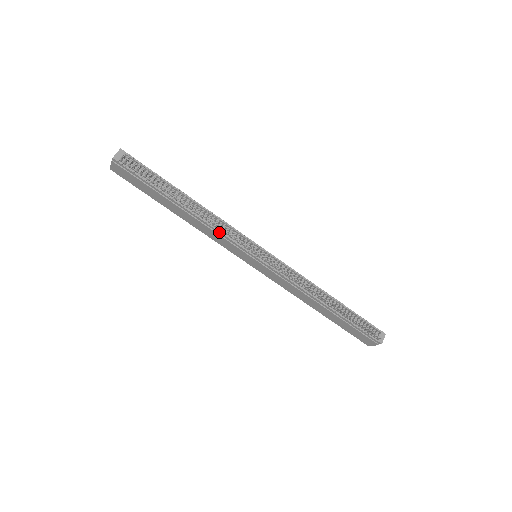
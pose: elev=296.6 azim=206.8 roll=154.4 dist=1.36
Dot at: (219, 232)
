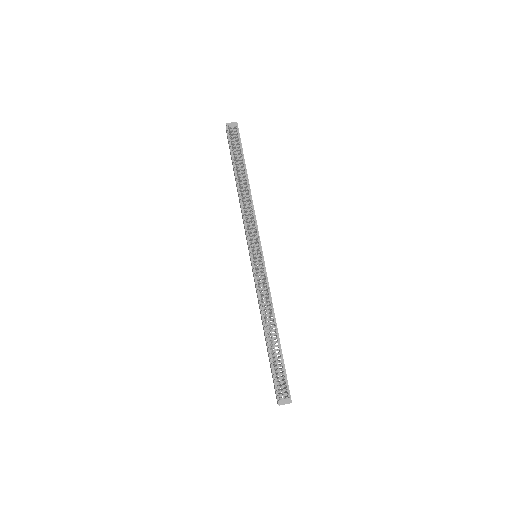
Dot at: (244, 217)
